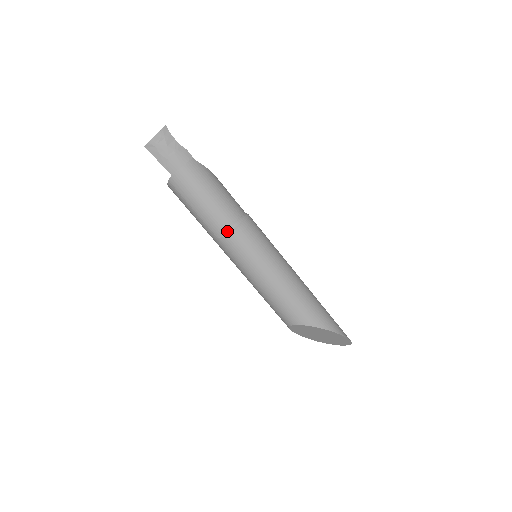
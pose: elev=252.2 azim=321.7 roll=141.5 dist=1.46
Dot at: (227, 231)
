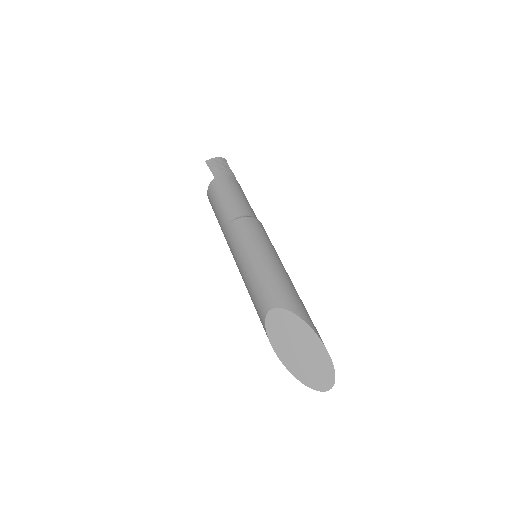
Dot at: (240, 216)
